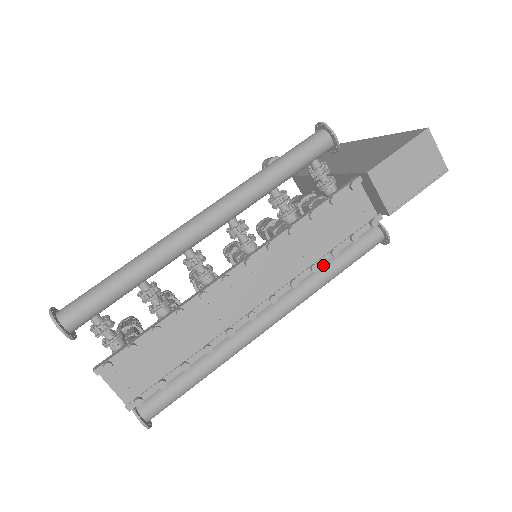
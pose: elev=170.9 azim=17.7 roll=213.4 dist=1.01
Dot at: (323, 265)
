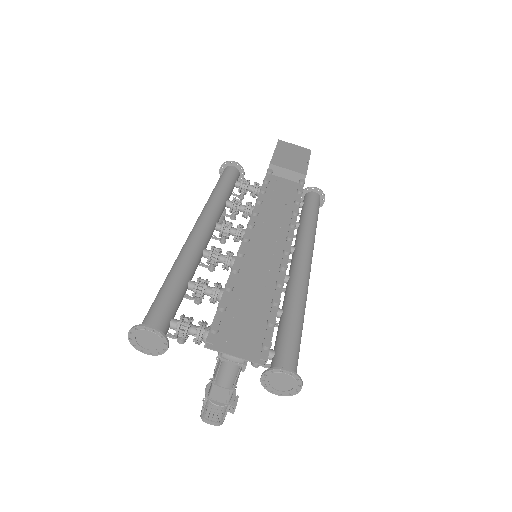
Dot at: (301, 222)
